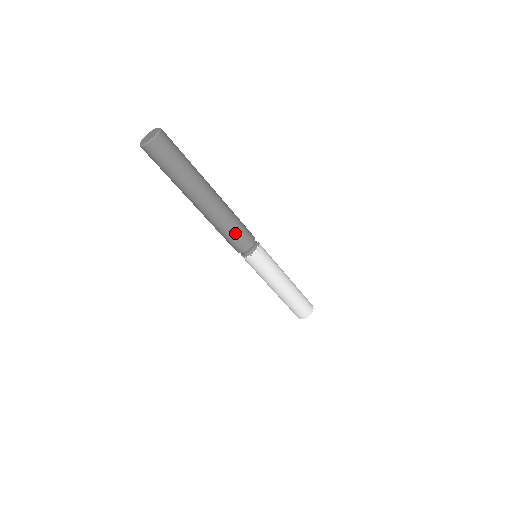
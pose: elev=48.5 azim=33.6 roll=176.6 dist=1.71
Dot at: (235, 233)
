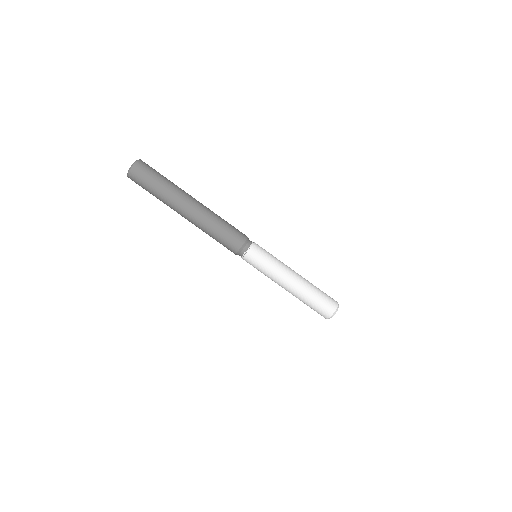
Dot at: (221, 235)
